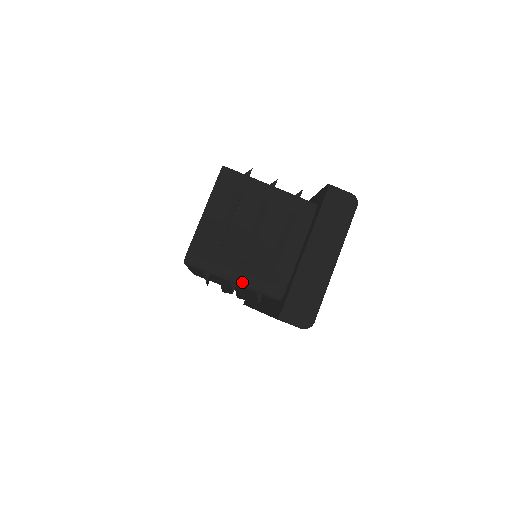
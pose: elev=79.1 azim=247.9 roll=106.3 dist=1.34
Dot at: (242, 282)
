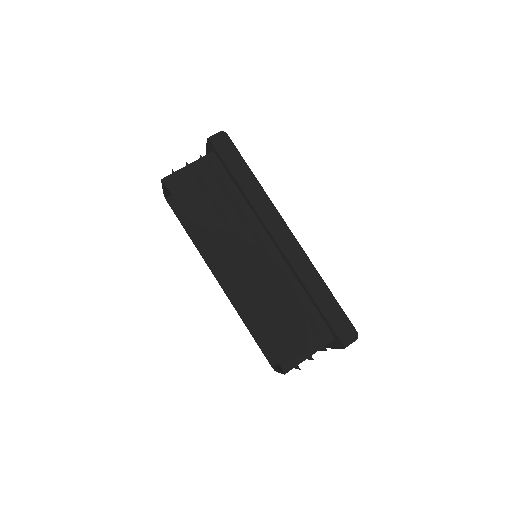
Dot at: (192, 164)
